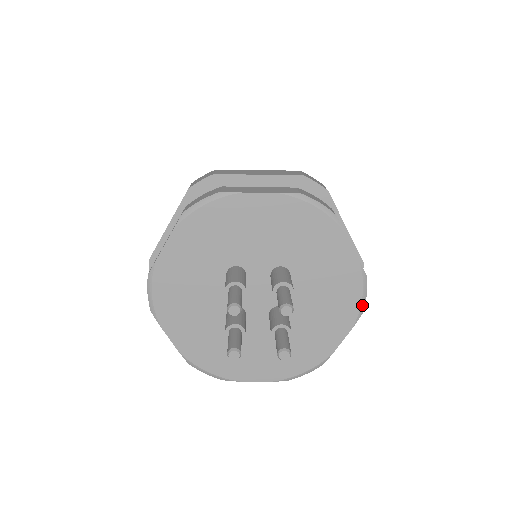
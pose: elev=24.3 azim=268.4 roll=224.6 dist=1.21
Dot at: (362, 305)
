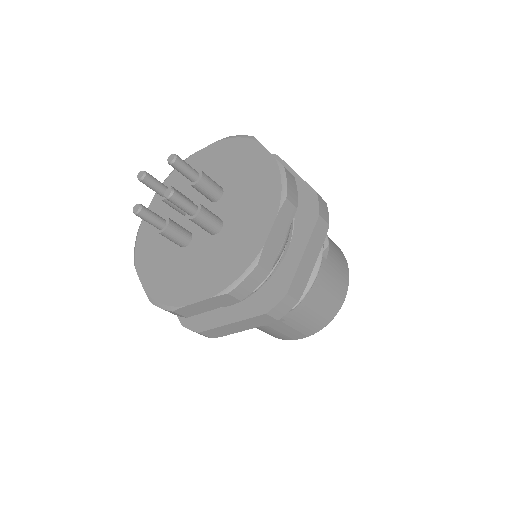
Dot at: (283, 190)
